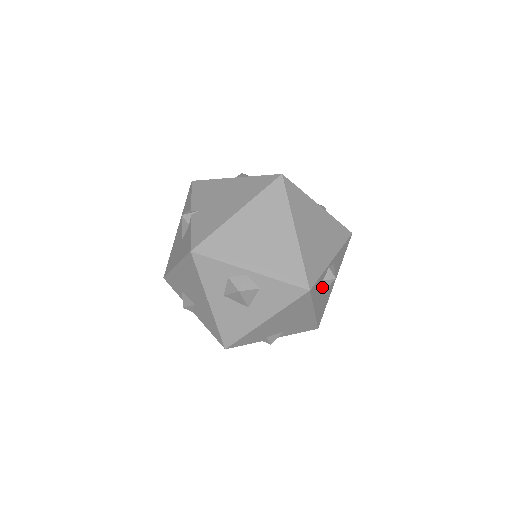
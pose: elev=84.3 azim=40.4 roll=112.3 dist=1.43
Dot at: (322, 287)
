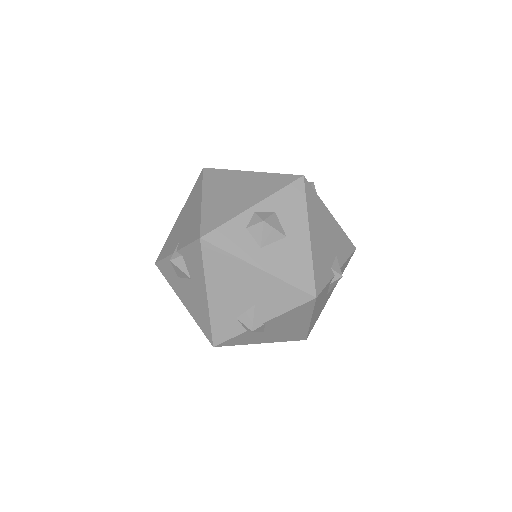
Dot at: occluded
